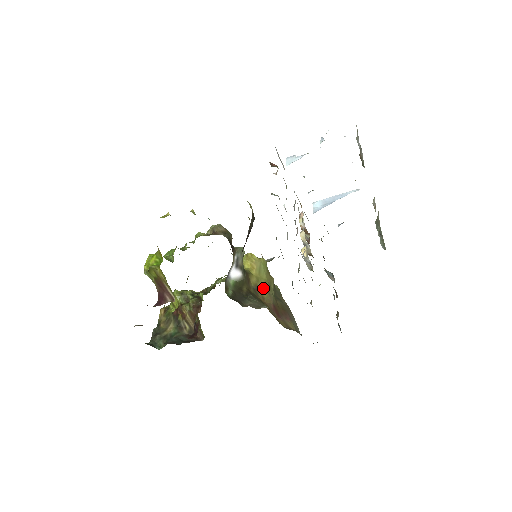
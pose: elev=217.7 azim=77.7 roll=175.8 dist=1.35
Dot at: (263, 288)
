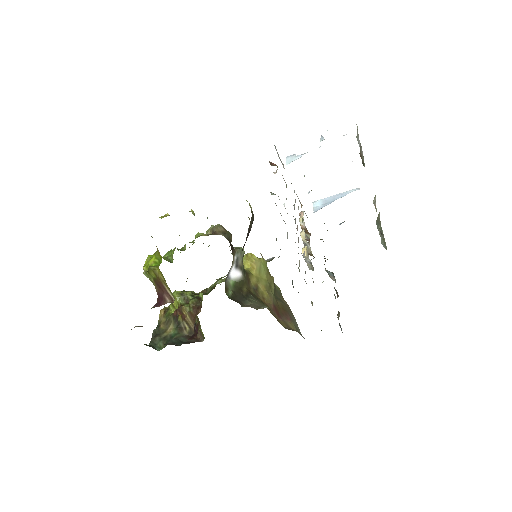
Dot at: (263, 288)
